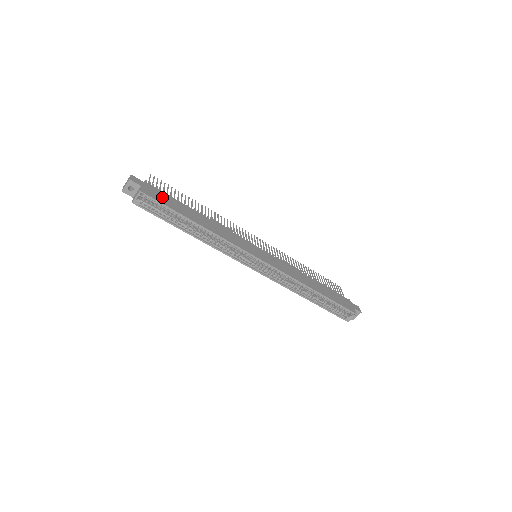
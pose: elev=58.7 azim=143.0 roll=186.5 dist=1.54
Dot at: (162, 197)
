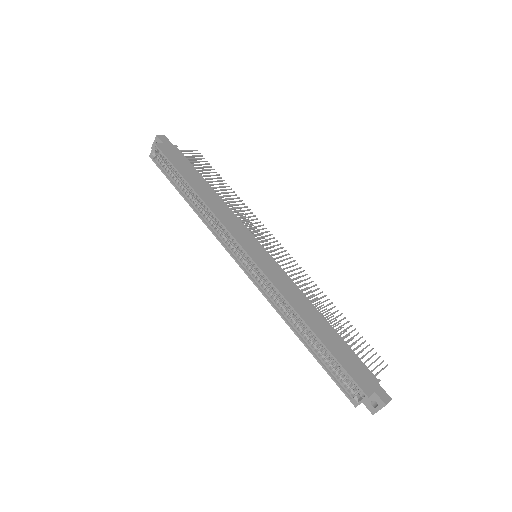
Dot at: (177, 158)
